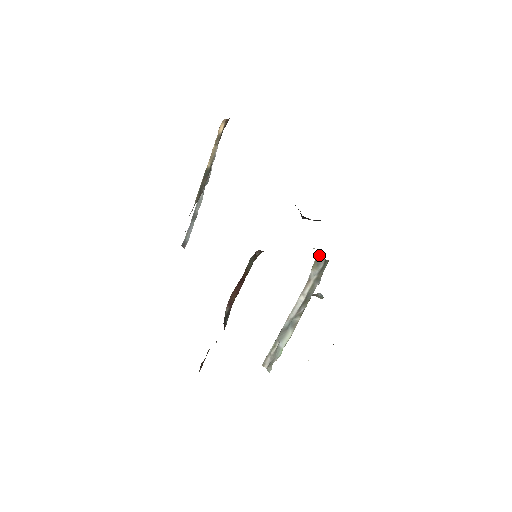
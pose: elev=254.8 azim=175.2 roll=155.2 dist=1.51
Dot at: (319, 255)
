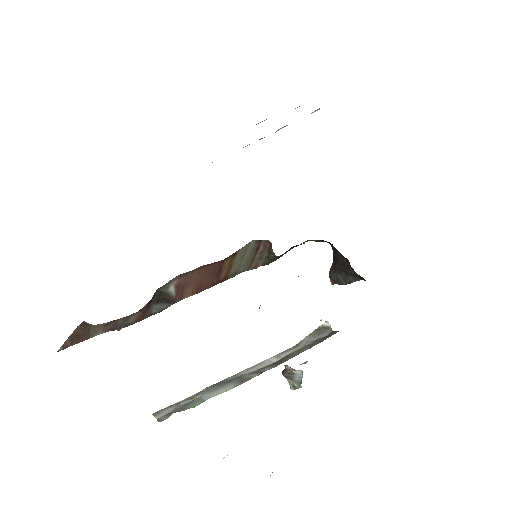
Dot at: (327, 324)
